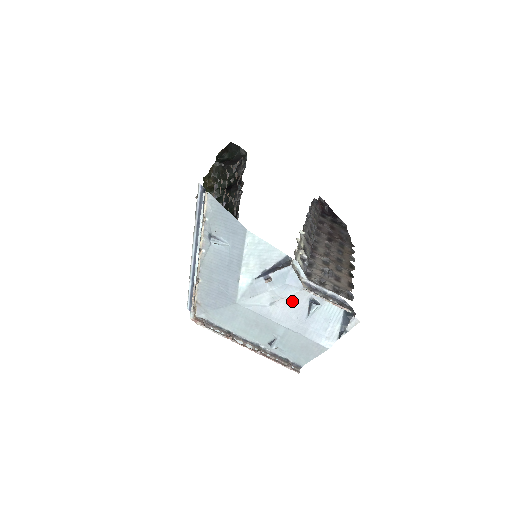
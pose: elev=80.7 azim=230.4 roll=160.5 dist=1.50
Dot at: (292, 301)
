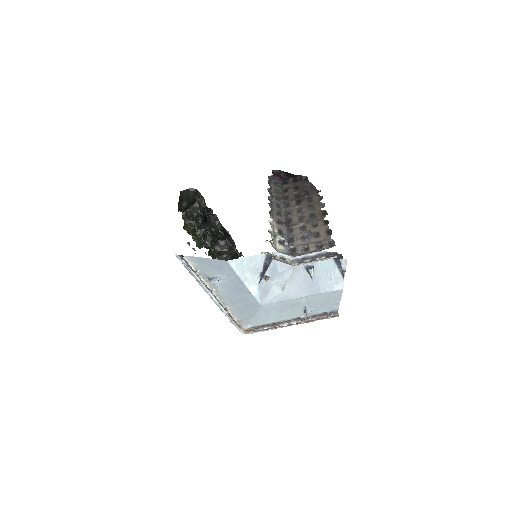
Dot at: (294, 278)
